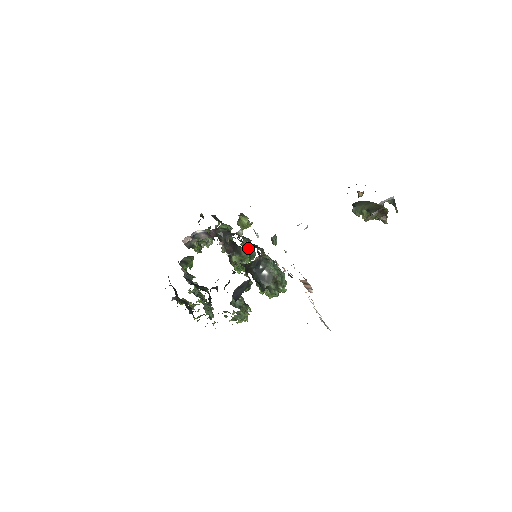
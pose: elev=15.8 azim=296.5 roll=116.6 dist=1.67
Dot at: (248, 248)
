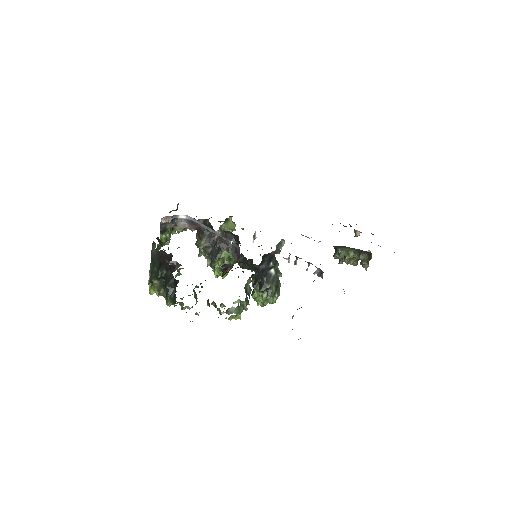
Dot at: occluded
